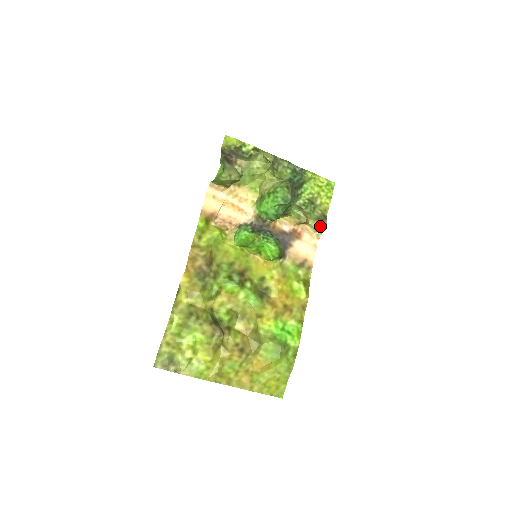
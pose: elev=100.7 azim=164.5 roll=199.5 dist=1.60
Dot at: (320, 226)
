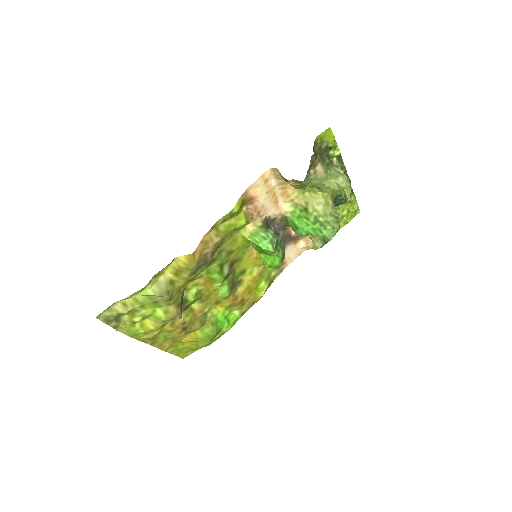
Dot at: (320, 247)
